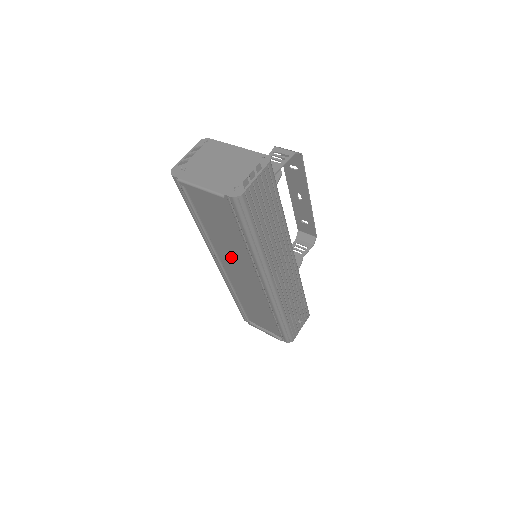
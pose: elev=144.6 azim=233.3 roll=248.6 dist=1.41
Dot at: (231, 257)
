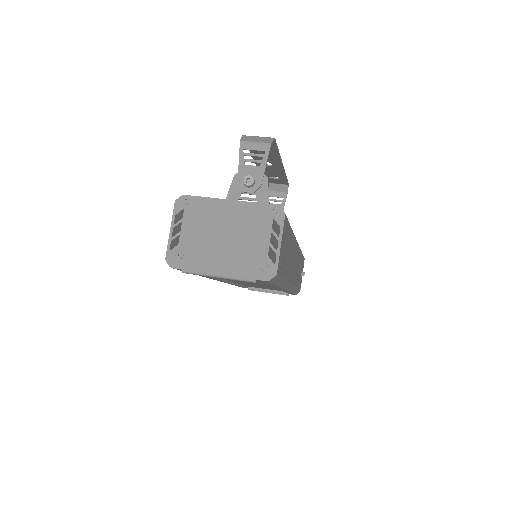
Dot at: occluded
